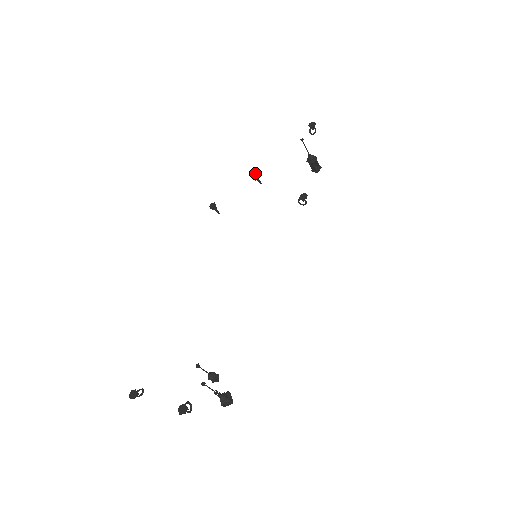
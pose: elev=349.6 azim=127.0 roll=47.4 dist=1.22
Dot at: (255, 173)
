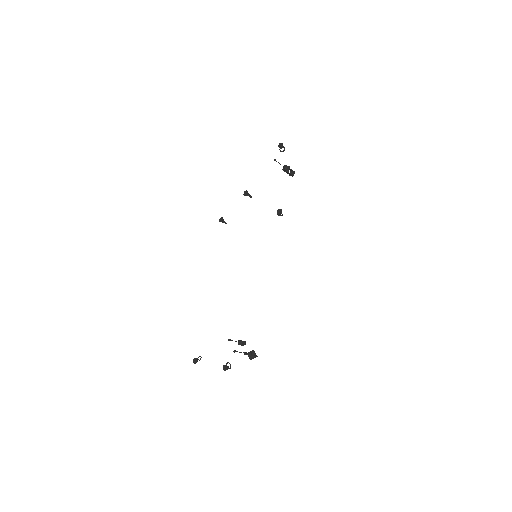
Dot at: (246, 191)
